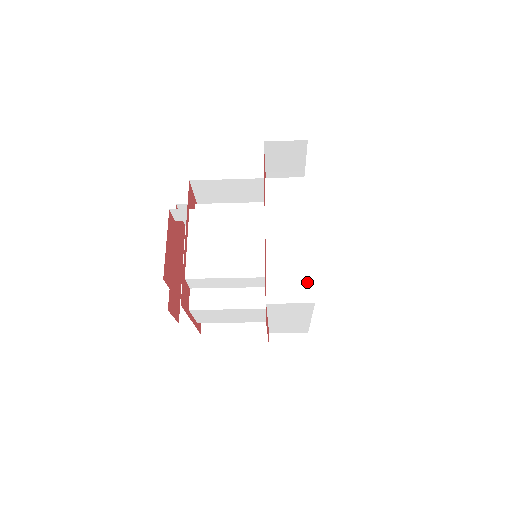
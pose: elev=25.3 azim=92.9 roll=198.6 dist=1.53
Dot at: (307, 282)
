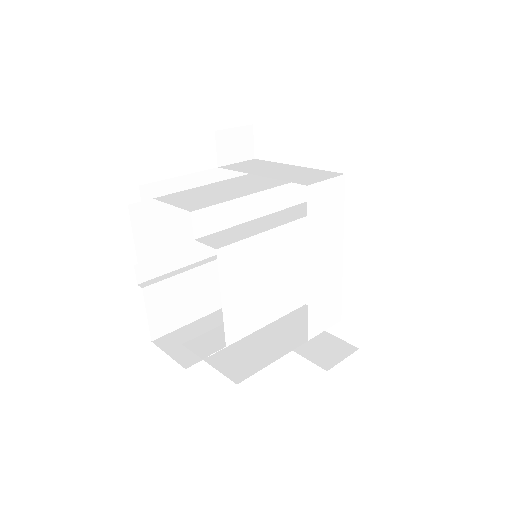
Dot at: (337, 304)
